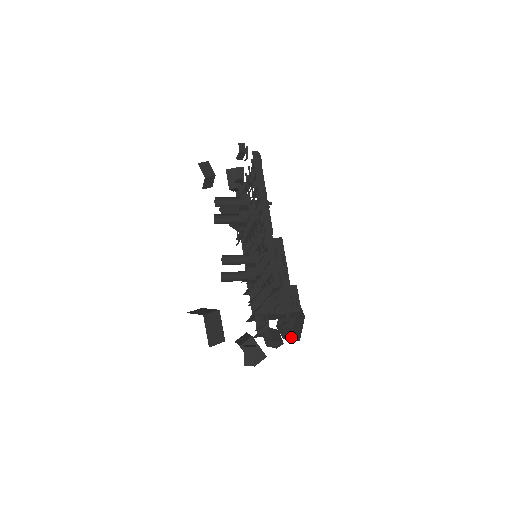
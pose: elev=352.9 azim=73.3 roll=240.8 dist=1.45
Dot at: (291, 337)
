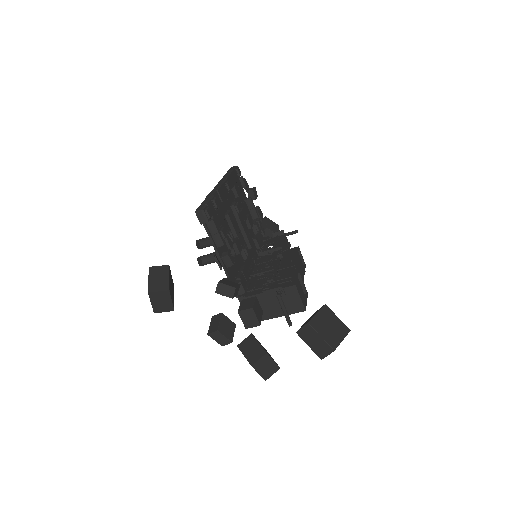
Dot at: (322, 348)
